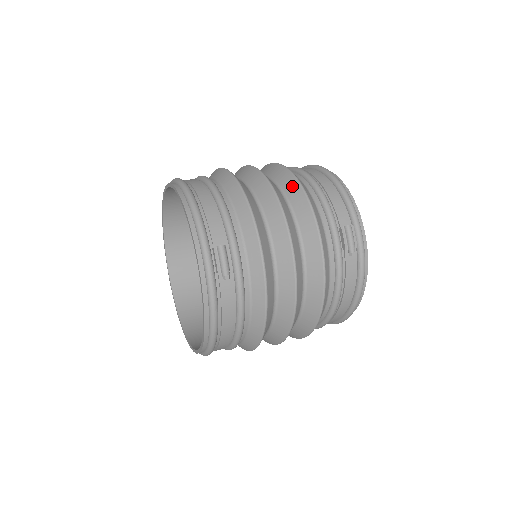
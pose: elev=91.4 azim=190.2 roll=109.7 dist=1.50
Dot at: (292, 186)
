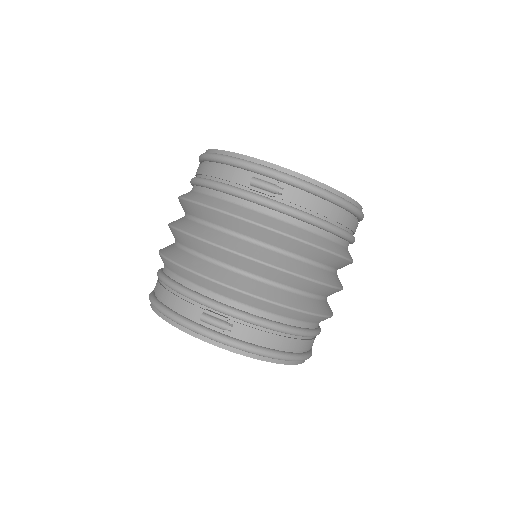
Dot at: (194, 209)
